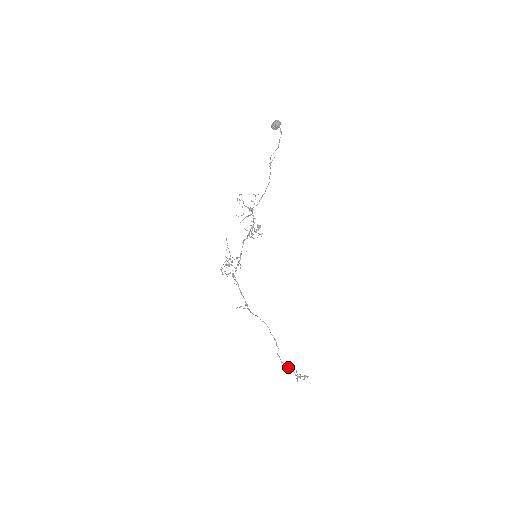
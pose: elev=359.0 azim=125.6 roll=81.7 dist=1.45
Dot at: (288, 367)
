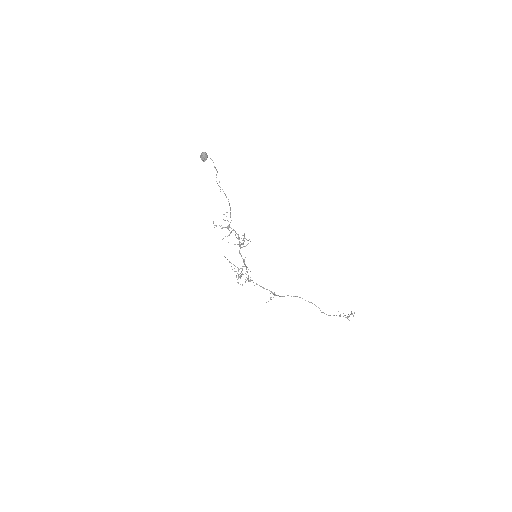
Dot at: occluded
